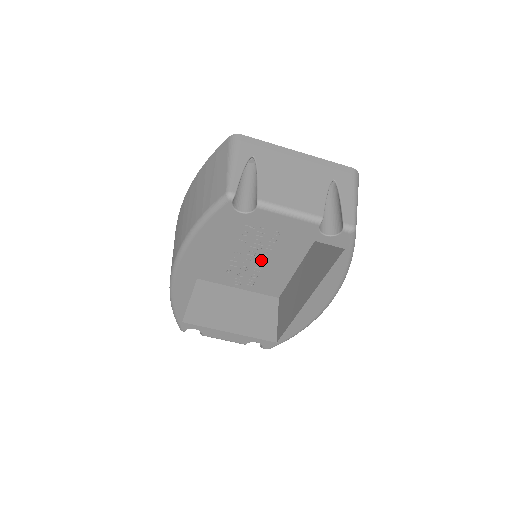
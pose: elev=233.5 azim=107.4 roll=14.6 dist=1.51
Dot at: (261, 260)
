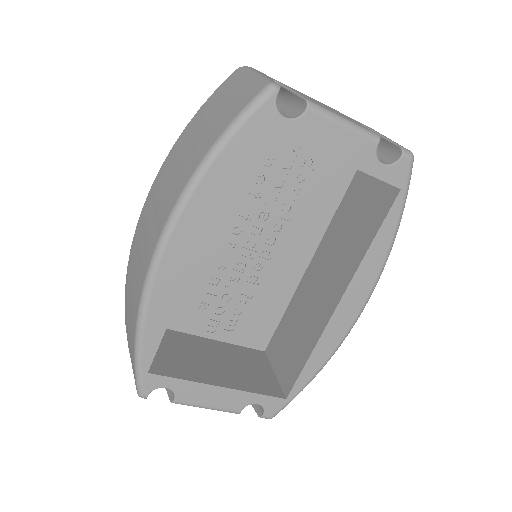
Dot at: (250, 279)
